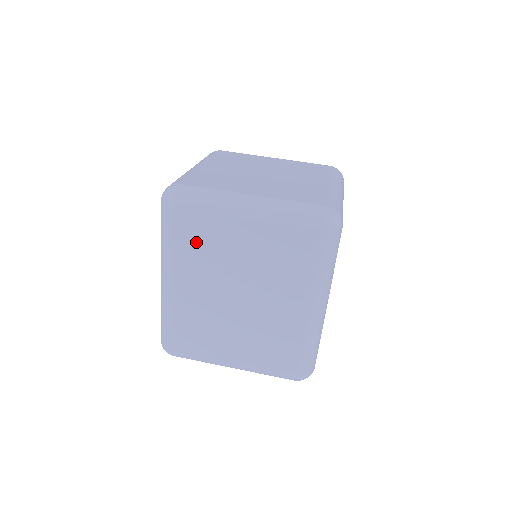
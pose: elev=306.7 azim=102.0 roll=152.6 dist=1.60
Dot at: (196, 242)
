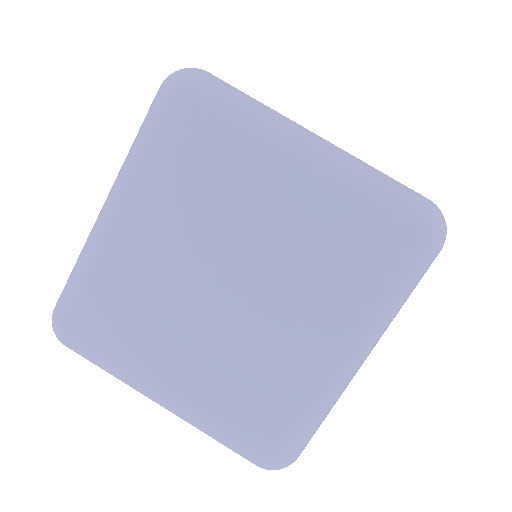
Dot at: occluded
